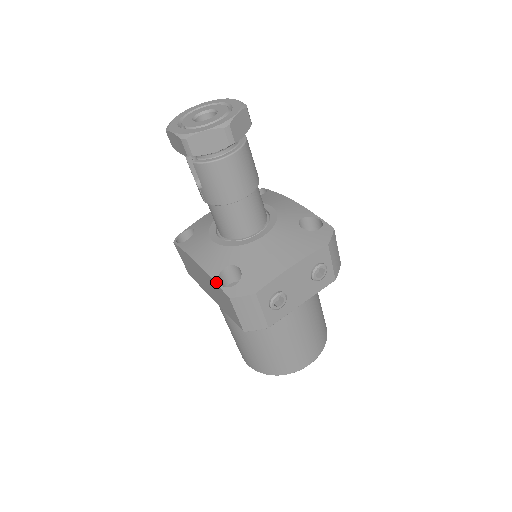
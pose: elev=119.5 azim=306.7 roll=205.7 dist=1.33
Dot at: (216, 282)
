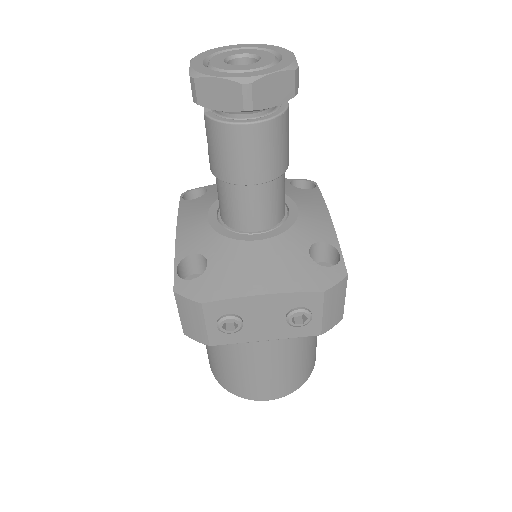
Dot at: (175, 265)
